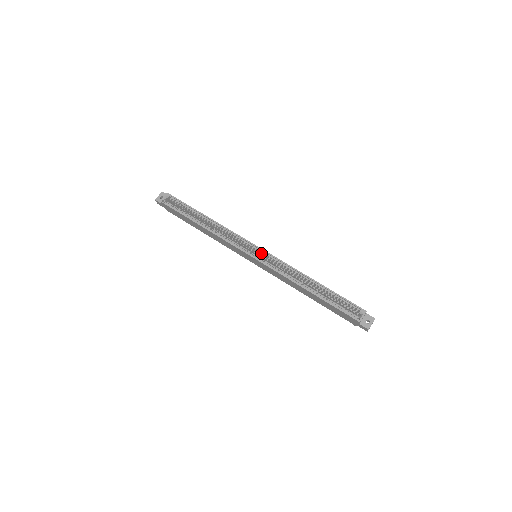
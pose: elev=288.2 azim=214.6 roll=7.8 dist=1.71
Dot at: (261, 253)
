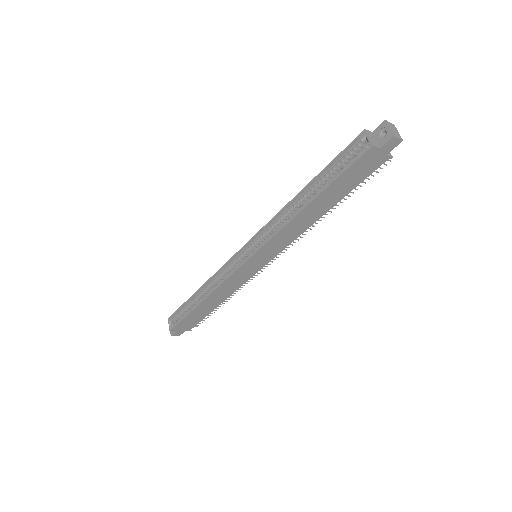
Dot at: (250, 247)
